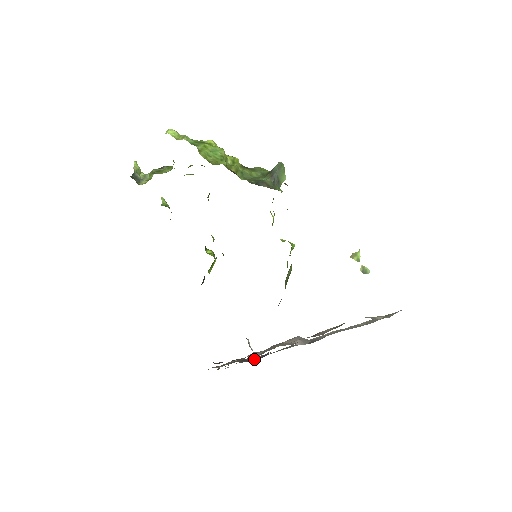
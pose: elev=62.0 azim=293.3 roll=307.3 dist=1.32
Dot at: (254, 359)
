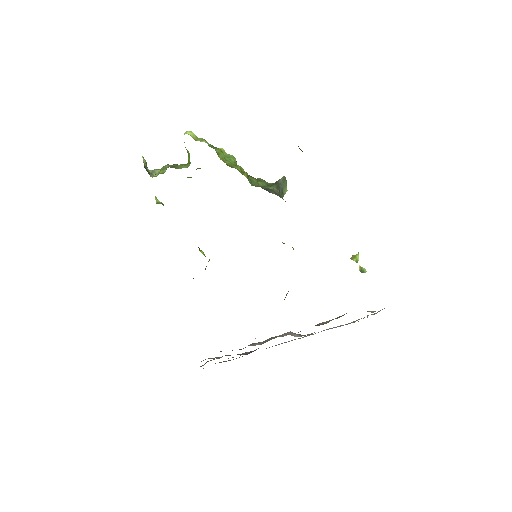
Dot at: (243, 354)
